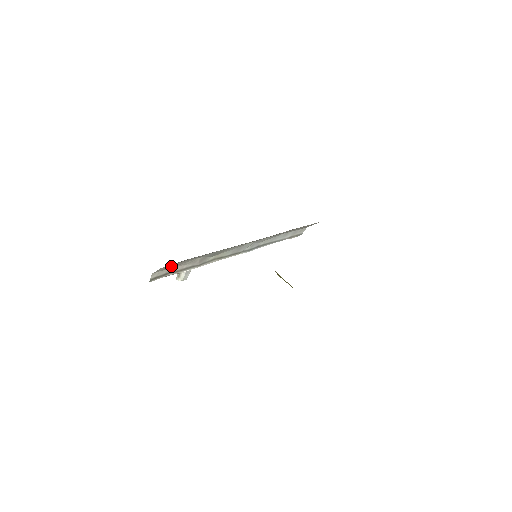
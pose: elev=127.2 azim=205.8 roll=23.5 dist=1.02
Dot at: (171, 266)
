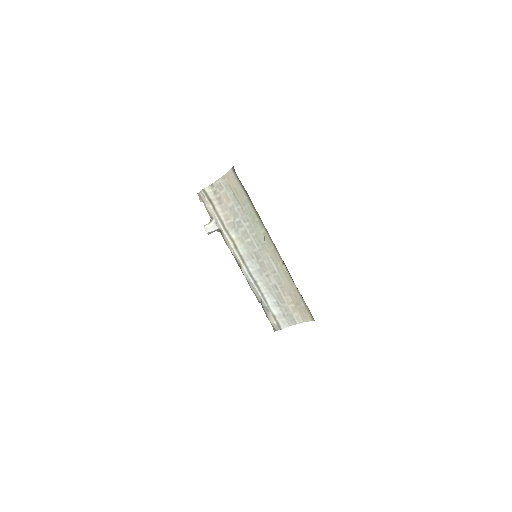
Dot at: (220, 196)
